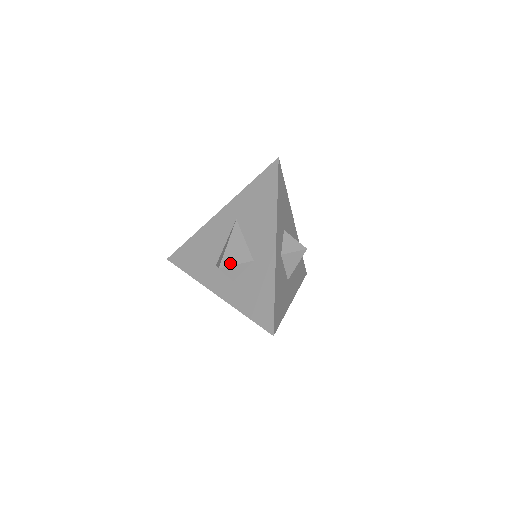
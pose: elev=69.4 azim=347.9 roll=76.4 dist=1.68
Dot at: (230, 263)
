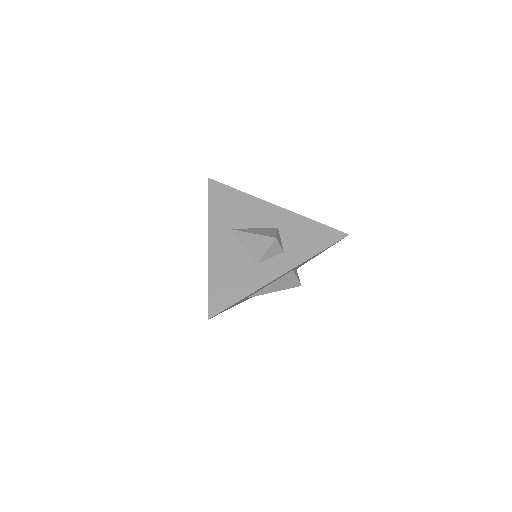
Dot at: (274, 234)
